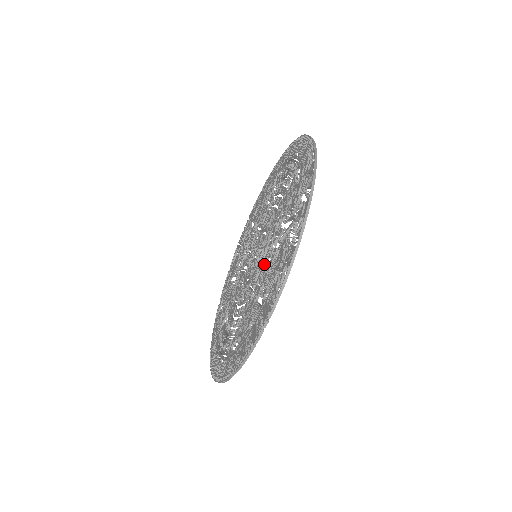
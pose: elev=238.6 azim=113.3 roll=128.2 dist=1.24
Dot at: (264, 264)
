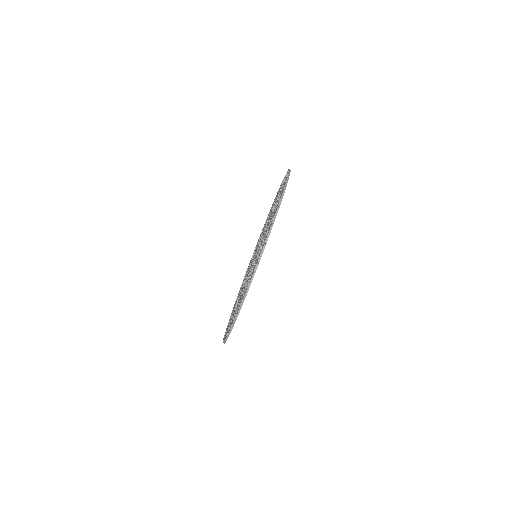
Dot at: occluded
